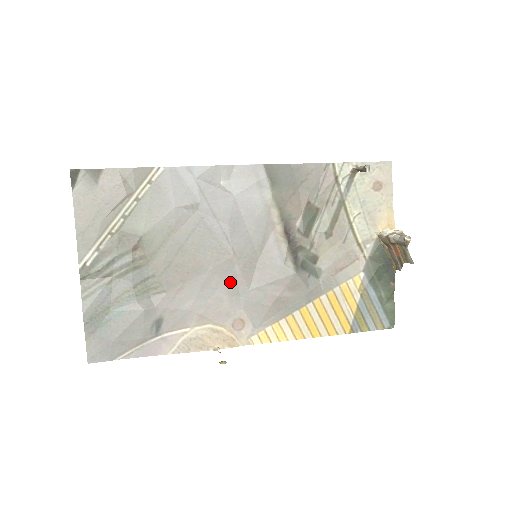
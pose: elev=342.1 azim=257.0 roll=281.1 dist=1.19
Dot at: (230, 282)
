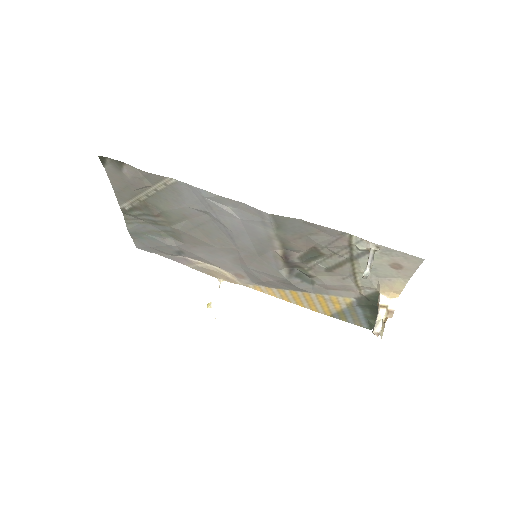
Dot at: (233, 258)
